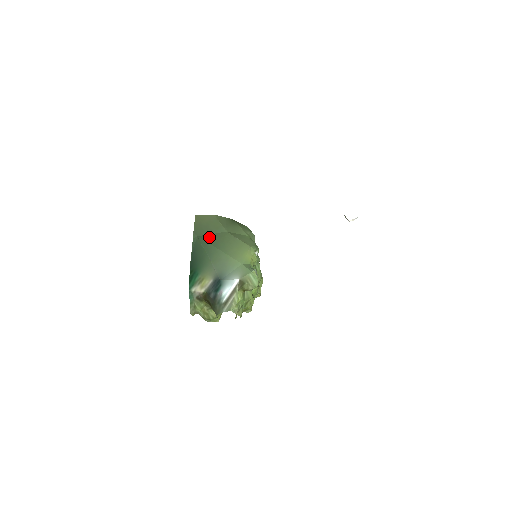
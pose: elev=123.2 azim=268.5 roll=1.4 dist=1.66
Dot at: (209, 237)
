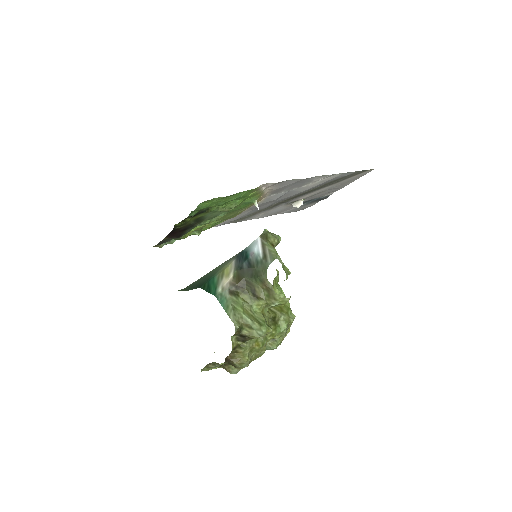
Dot at: occluded
